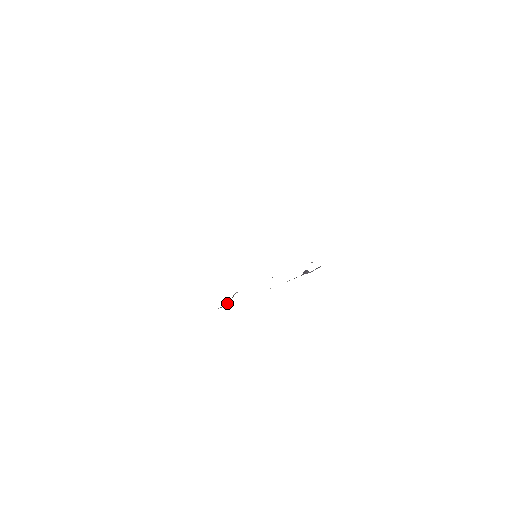
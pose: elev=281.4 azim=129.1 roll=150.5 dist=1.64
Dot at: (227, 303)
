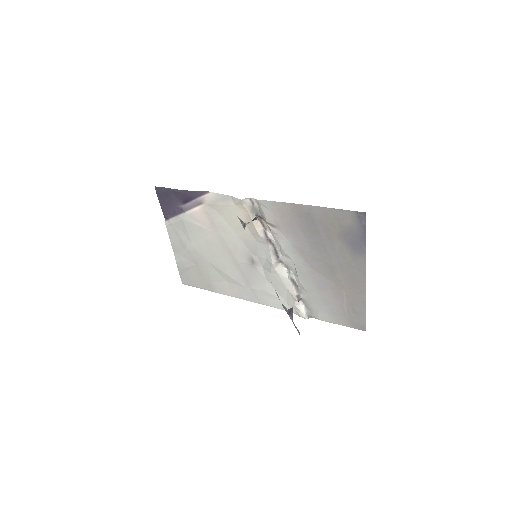
Dot at: (245, 224)
